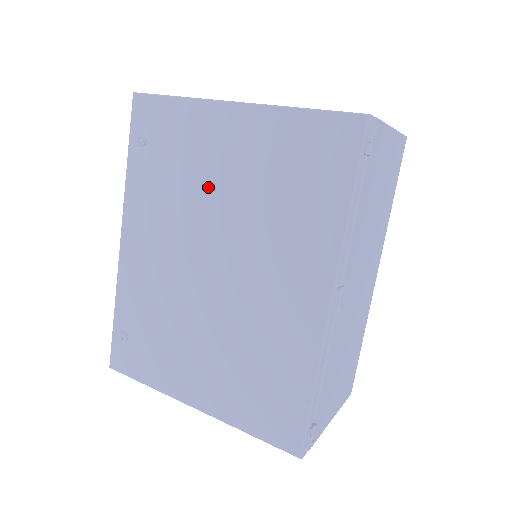
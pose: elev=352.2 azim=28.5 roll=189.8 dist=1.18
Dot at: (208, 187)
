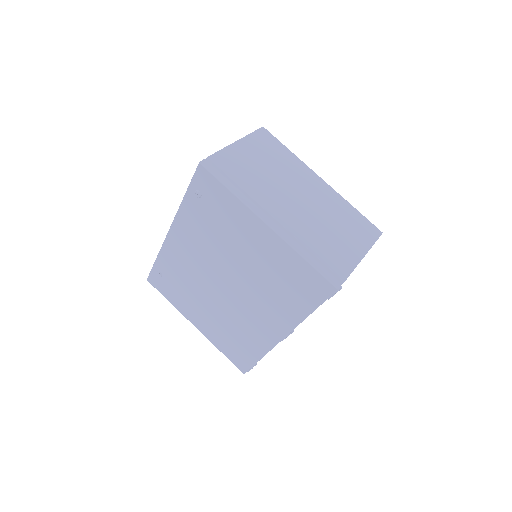
Dot at: (235, 250)
